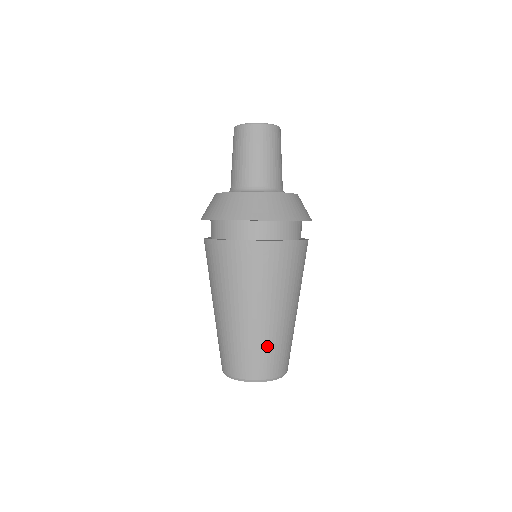
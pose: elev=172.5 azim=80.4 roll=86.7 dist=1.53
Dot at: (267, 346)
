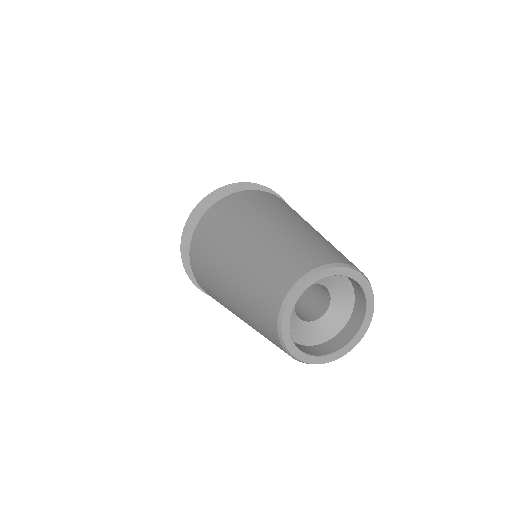
Dot at: occluded
